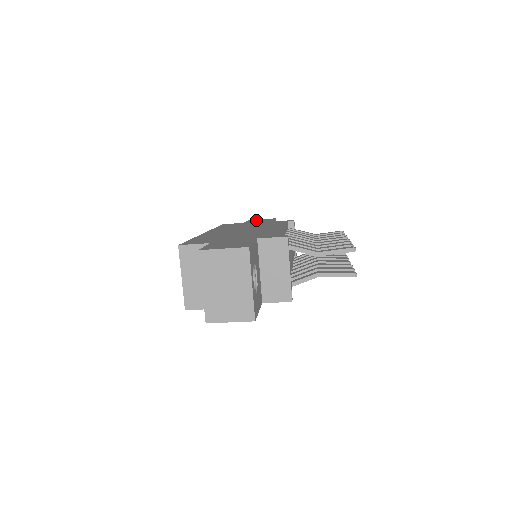
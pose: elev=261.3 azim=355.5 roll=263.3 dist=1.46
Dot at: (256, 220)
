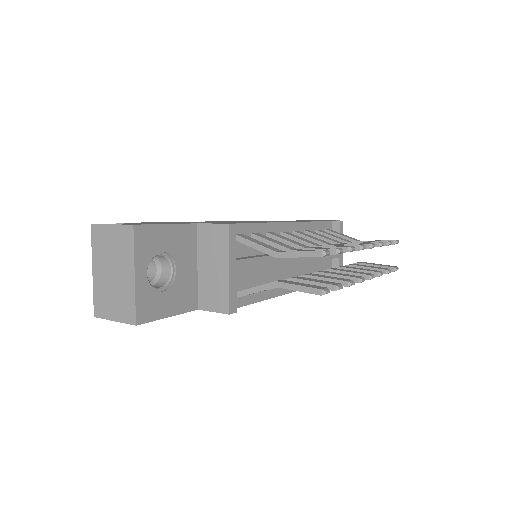
Dot at: (312, 220)
